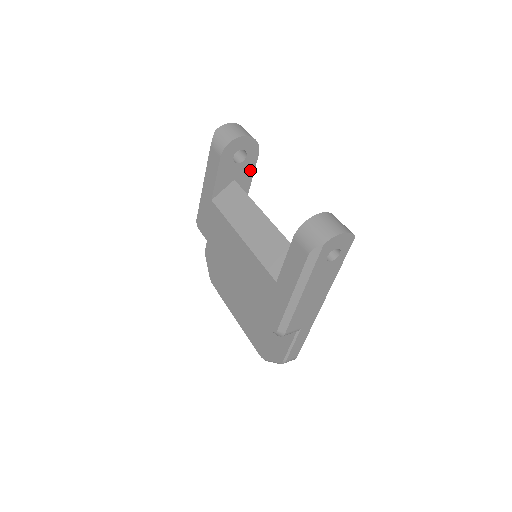
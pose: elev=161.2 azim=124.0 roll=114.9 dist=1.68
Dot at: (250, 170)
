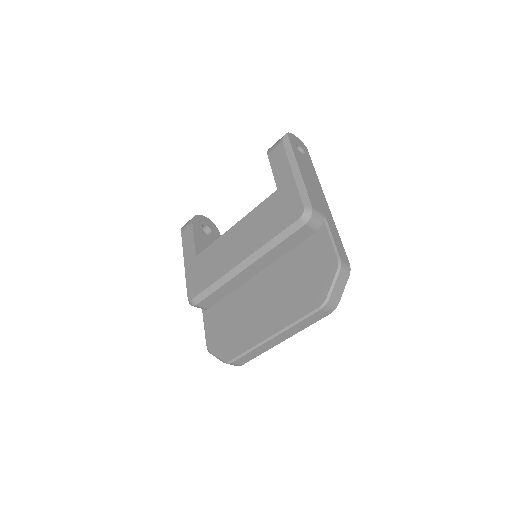
Dot at: occluded
